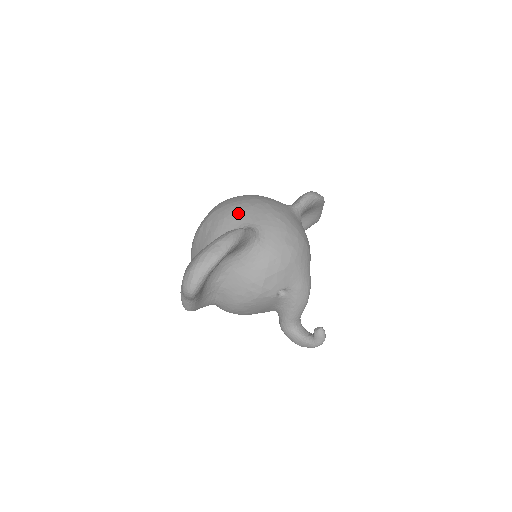
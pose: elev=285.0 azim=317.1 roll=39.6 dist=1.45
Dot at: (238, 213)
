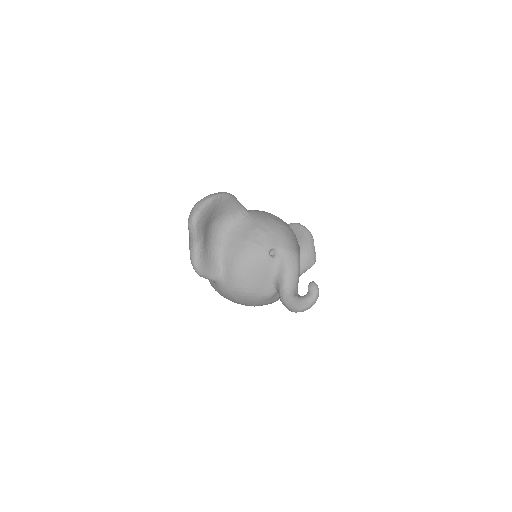
Dot at: occluded
